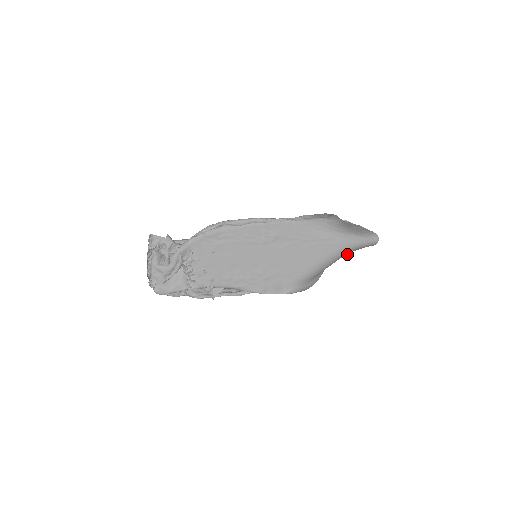
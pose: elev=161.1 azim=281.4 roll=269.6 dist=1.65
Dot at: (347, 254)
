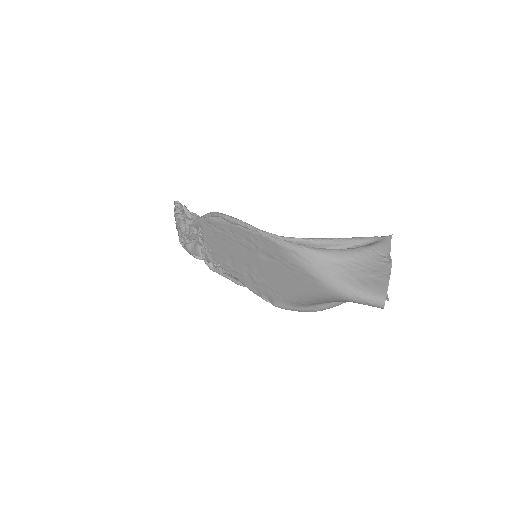
Dot at: occluded
